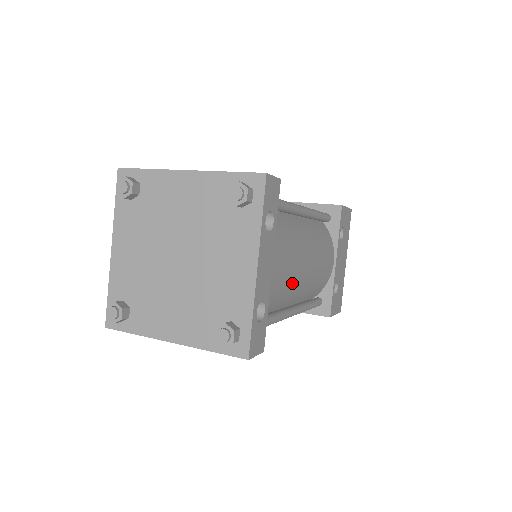
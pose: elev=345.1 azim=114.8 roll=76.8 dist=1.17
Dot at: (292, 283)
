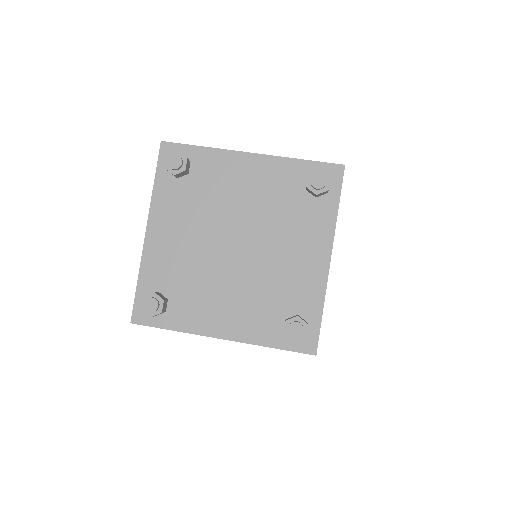
Dot at: occluded
